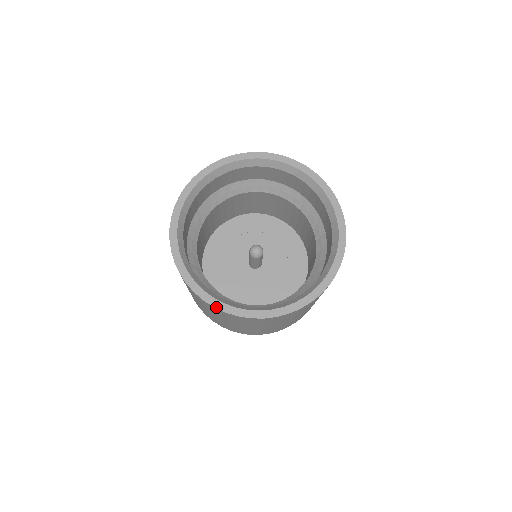
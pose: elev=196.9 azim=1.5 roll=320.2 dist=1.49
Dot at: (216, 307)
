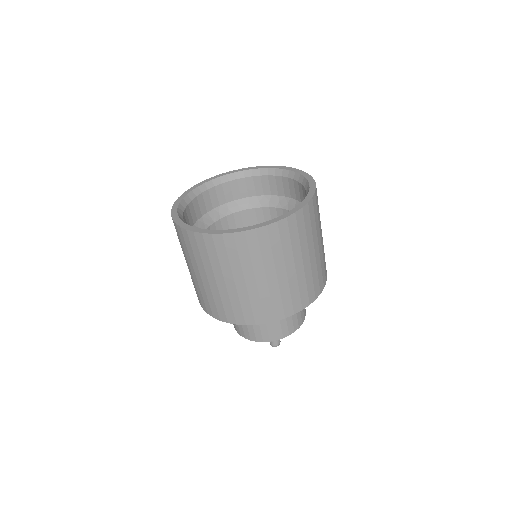
Dot at: (203, 232)
